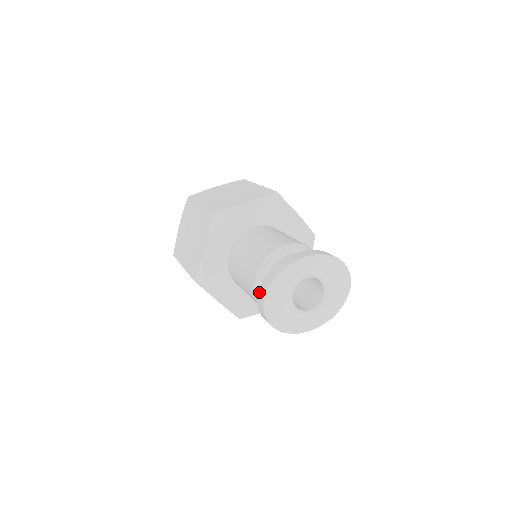
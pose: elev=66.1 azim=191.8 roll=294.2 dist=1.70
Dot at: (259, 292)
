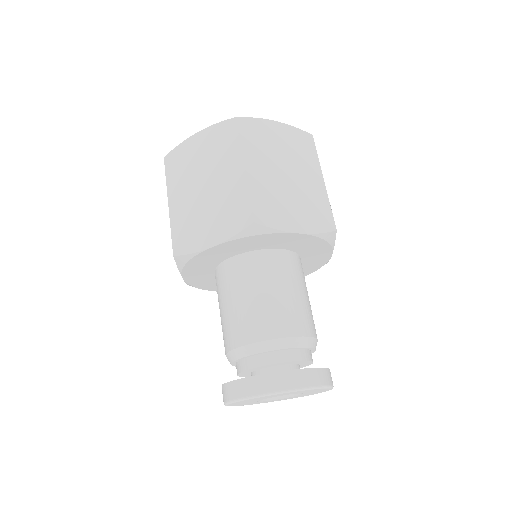
Dot at: (239, 382)
